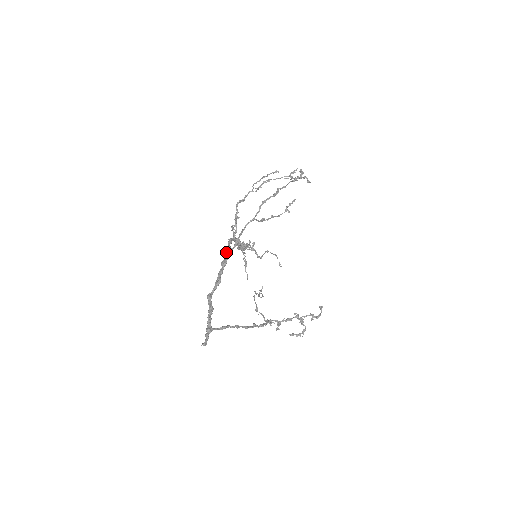
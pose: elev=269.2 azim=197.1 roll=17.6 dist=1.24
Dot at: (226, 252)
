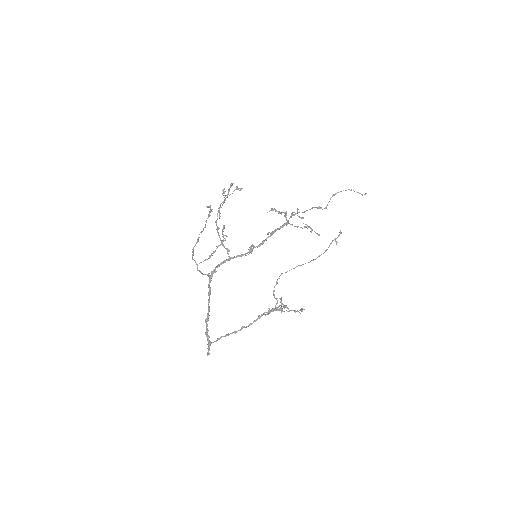
Dot at: (208, 285)
